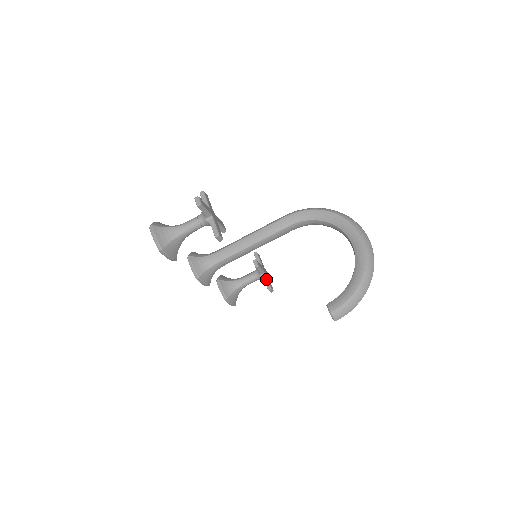
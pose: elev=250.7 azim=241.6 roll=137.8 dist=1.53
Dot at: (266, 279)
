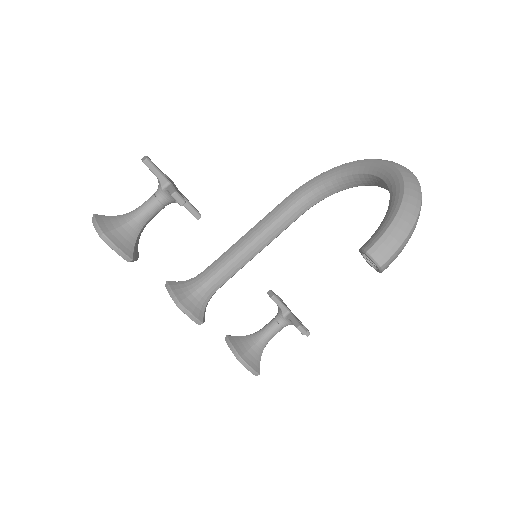
Dot at: (292, 317)
